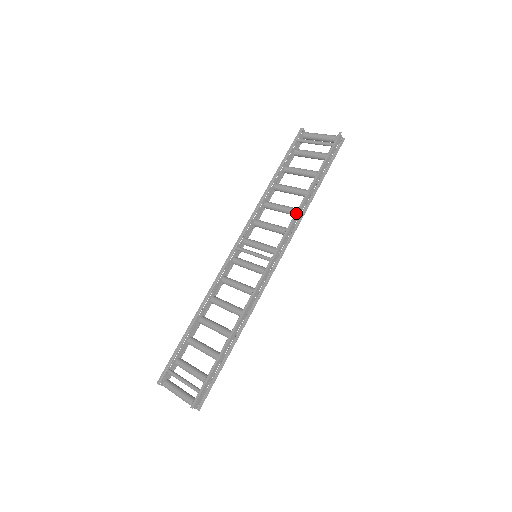
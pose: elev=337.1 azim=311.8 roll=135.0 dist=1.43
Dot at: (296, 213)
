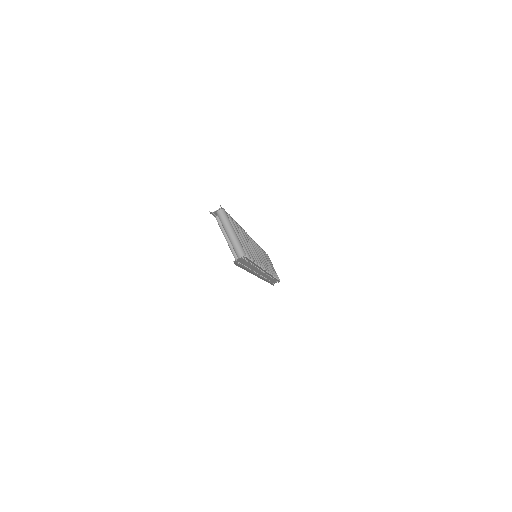
Dot at: (252, 273)
